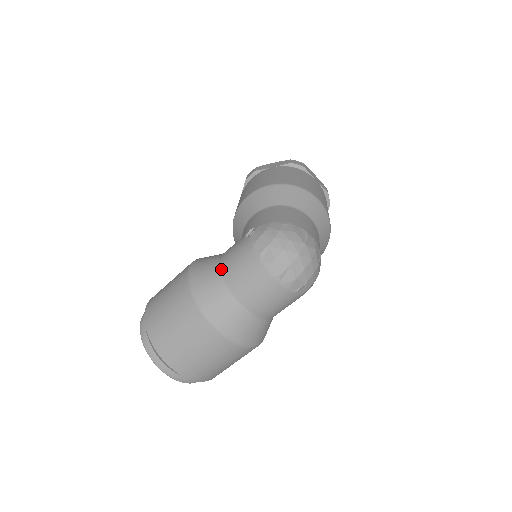
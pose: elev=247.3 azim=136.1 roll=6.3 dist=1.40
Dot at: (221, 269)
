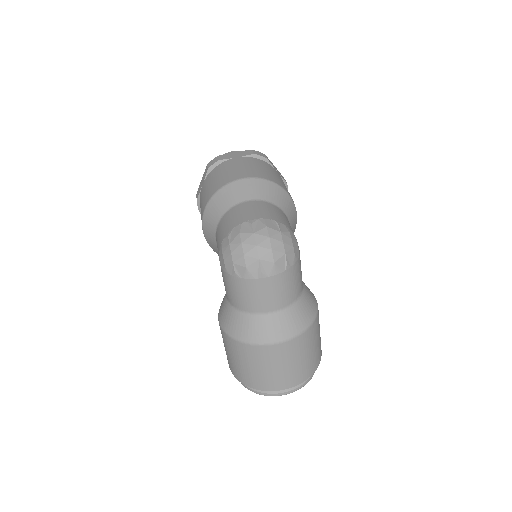
Dot at: (232, 304)
